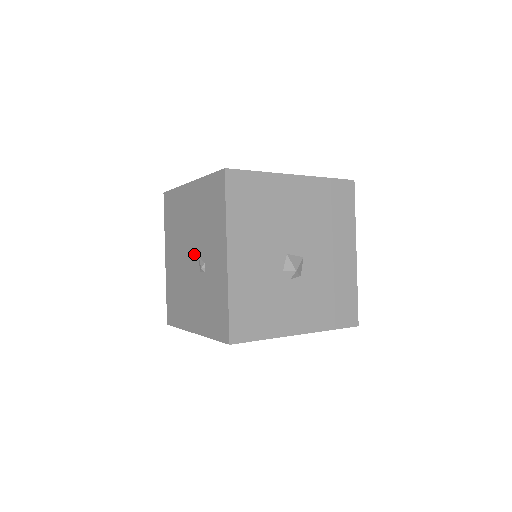
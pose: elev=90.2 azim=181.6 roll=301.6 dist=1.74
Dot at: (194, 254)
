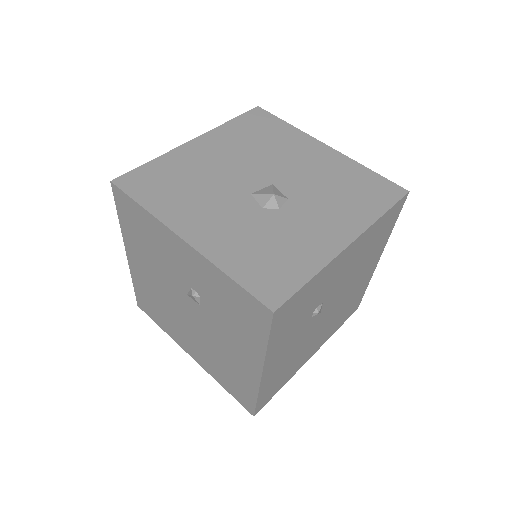
Dot at: (184, 301)
